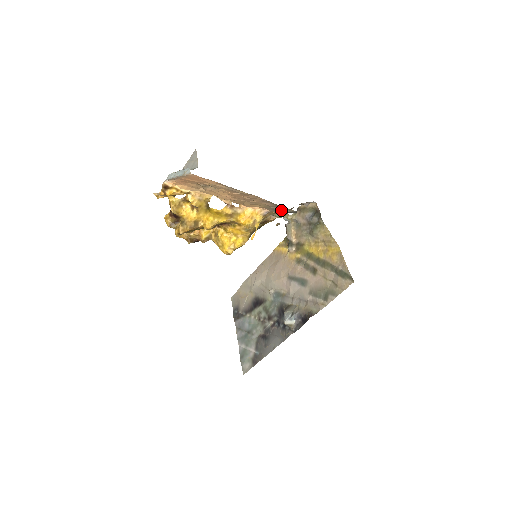
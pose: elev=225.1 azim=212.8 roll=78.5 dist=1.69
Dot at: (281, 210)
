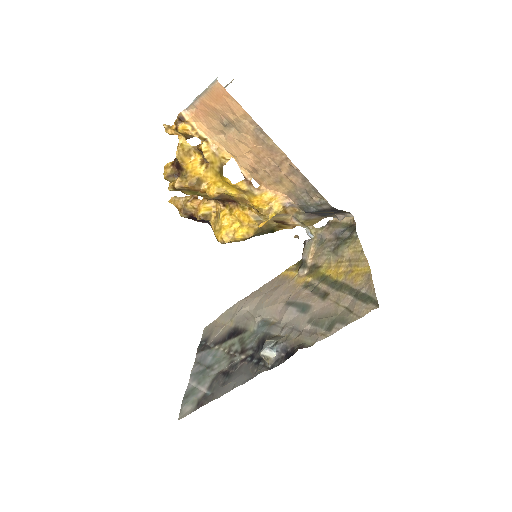
Dot at: (309, 201)
